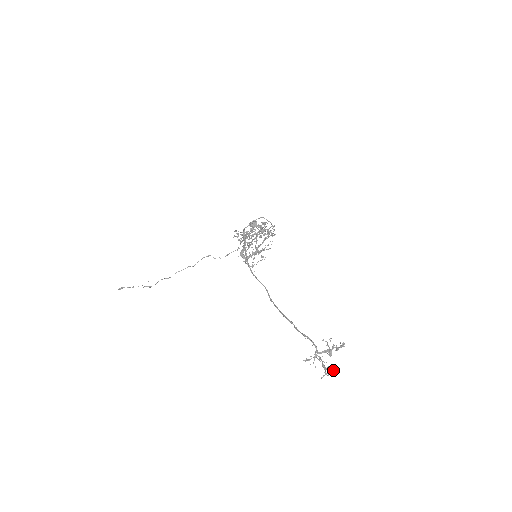
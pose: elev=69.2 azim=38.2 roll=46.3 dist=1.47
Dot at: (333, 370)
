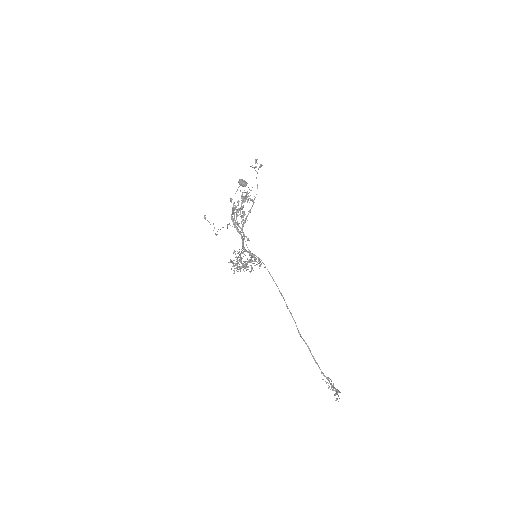
Dot at: (337, 399)
